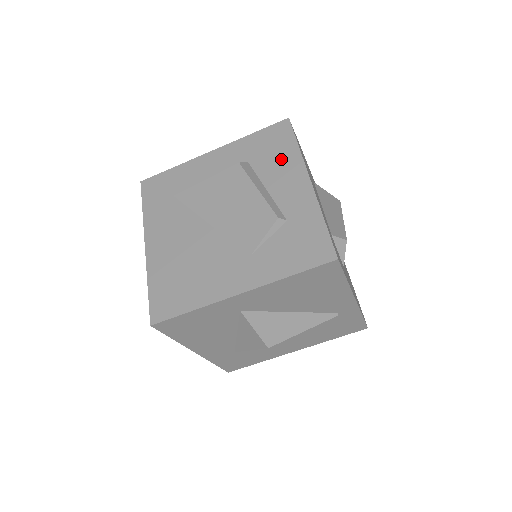
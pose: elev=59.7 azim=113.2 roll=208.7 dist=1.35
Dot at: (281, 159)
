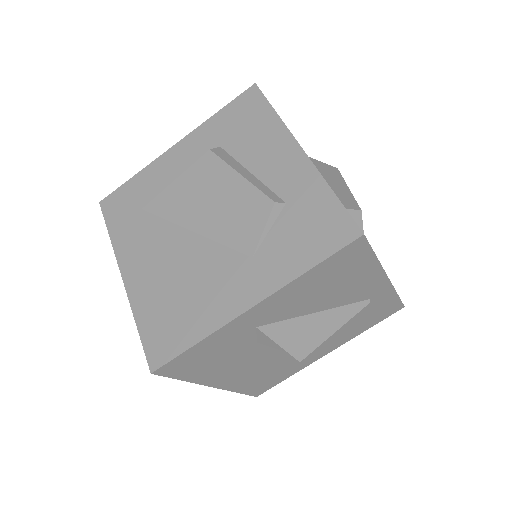
Dot at: (259, 133)
